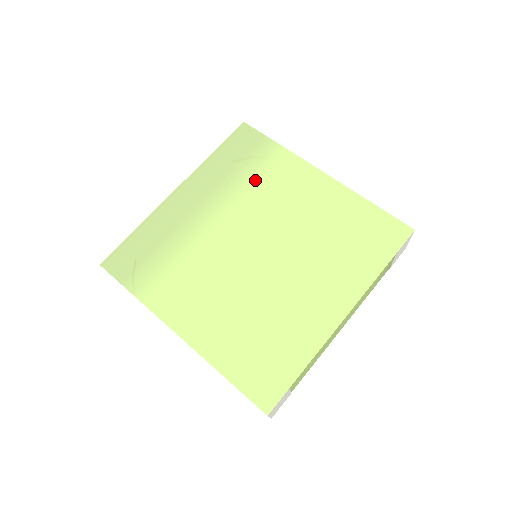
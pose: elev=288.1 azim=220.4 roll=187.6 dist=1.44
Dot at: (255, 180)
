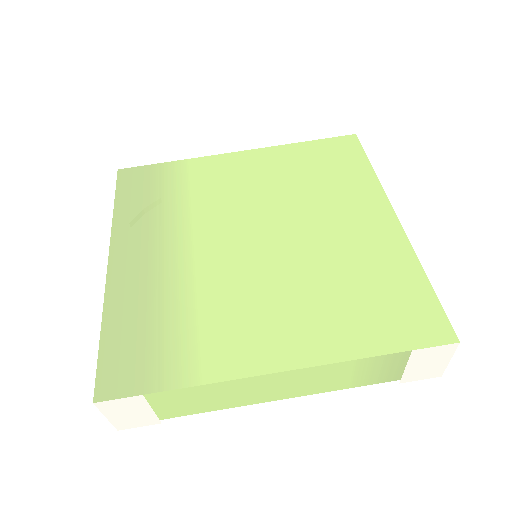
Dot at: (186, 196)
